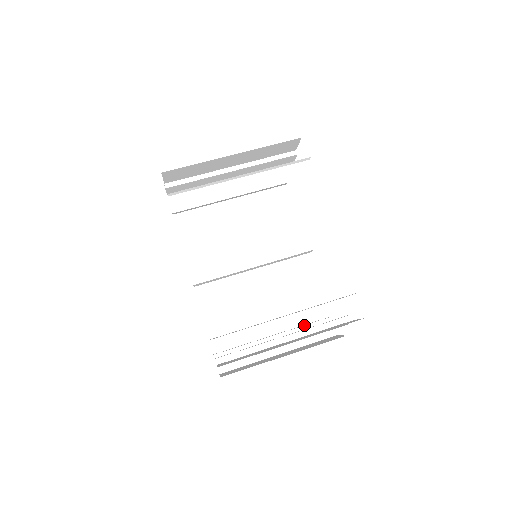
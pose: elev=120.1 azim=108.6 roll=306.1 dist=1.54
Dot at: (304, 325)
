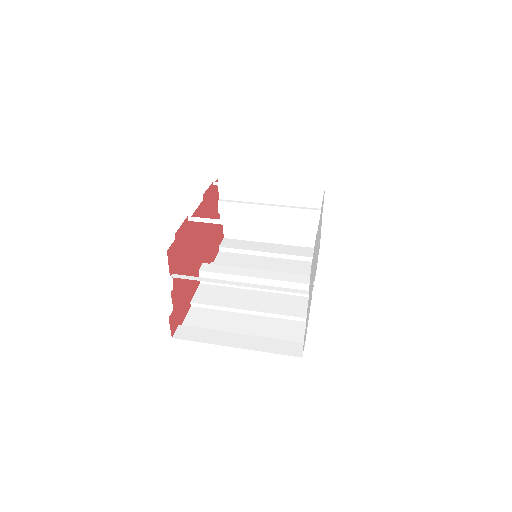
Dot at: (273, 338)
